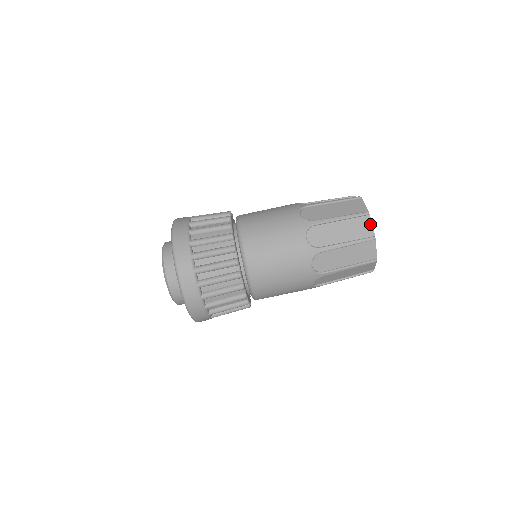
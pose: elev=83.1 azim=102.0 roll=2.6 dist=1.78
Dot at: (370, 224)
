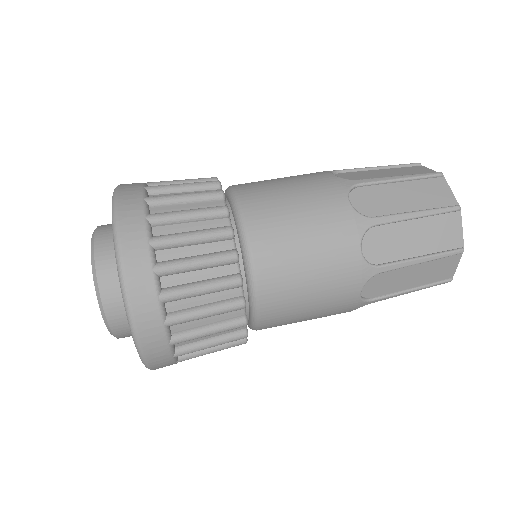
Dot at: (448, 189)
